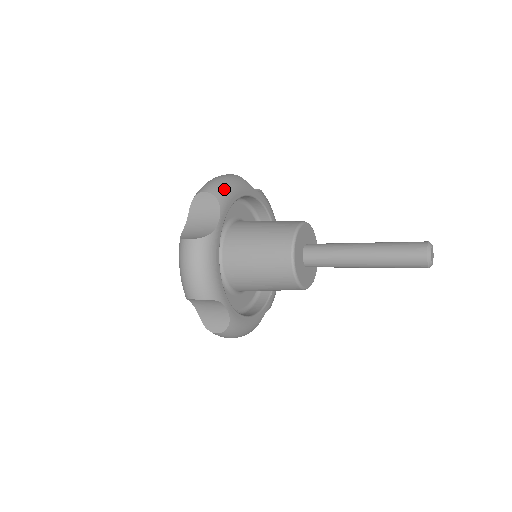
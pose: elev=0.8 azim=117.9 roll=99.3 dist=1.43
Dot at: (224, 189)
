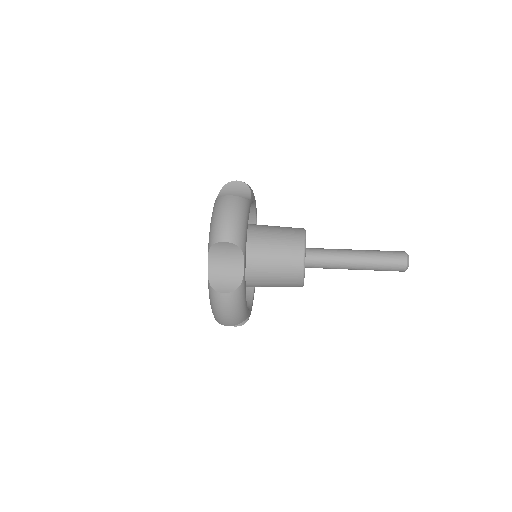
Dot at: (241, 231)
